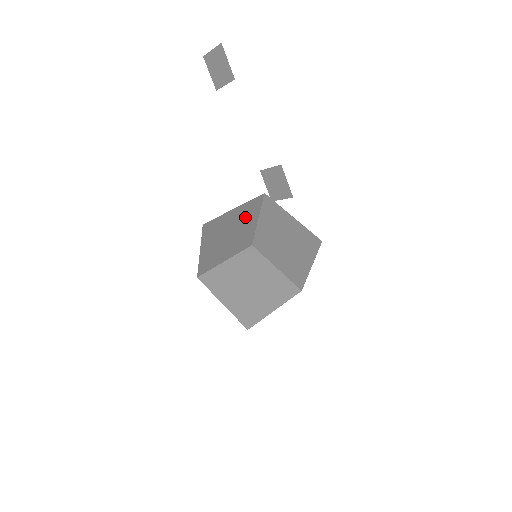
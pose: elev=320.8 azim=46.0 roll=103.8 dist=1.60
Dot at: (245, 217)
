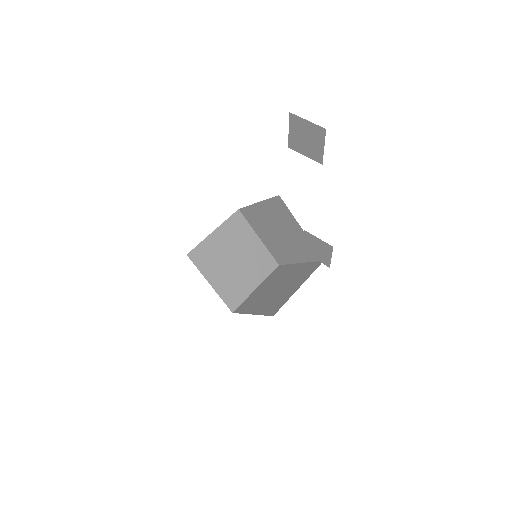
Dot at: occluded
